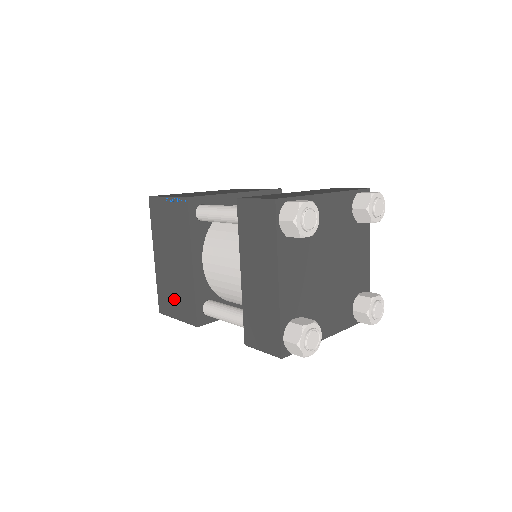
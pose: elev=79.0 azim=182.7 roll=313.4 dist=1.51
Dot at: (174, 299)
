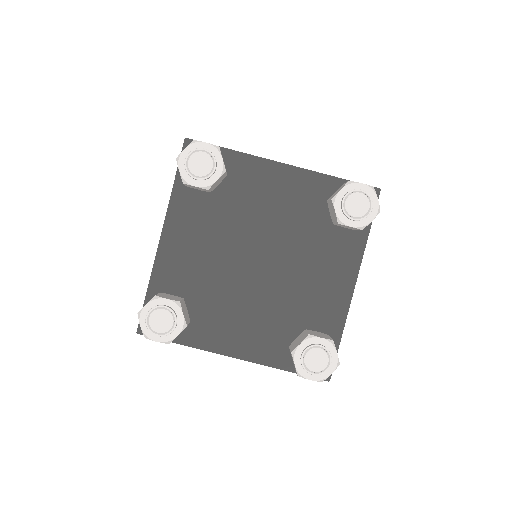
Dot at: occluded
